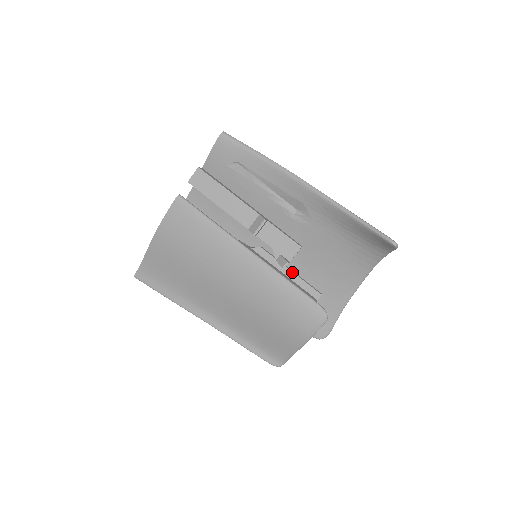
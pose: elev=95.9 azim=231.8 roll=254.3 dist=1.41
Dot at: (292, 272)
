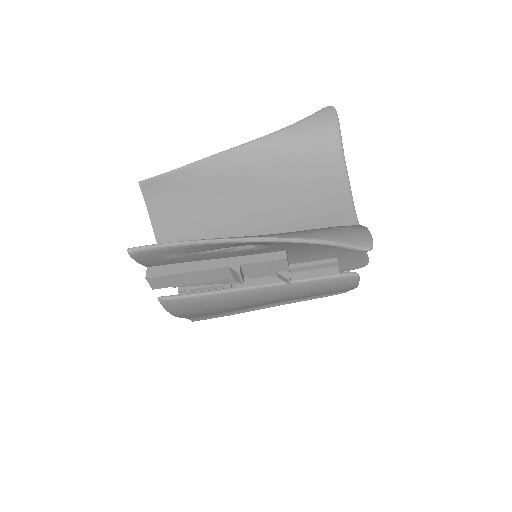
Dot at: (298, 268)
